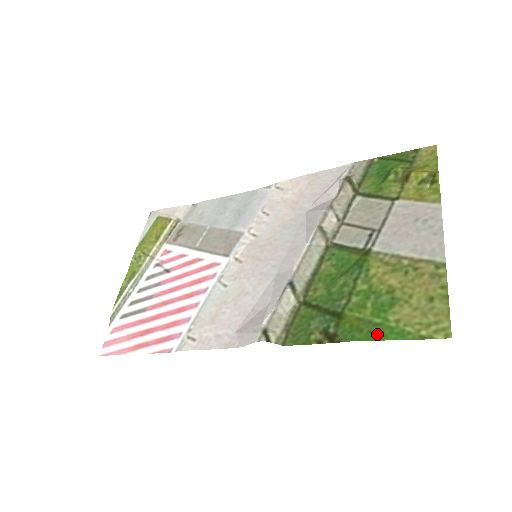
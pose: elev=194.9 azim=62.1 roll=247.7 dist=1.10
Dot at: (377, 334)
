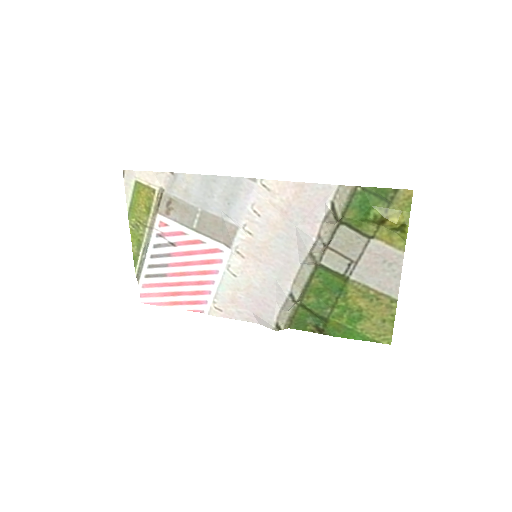
Dot at: (349, 335)
